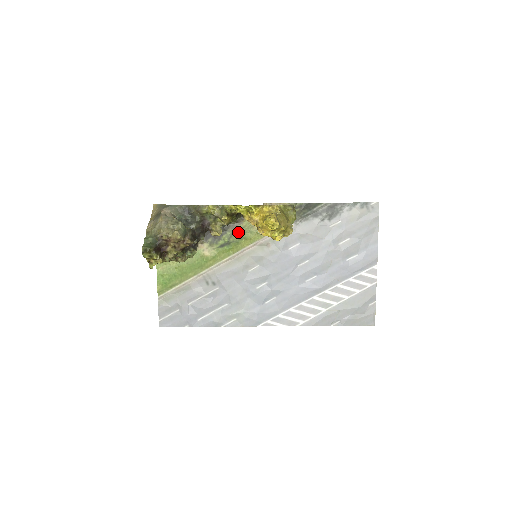
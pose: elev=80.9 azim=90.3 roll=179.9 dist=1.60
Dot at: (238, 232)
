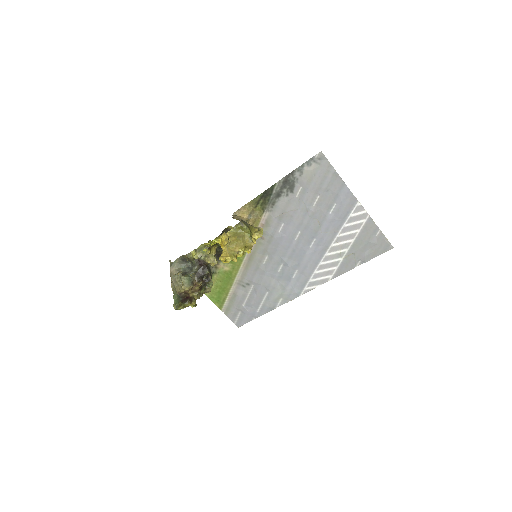
Dot at: occluded
